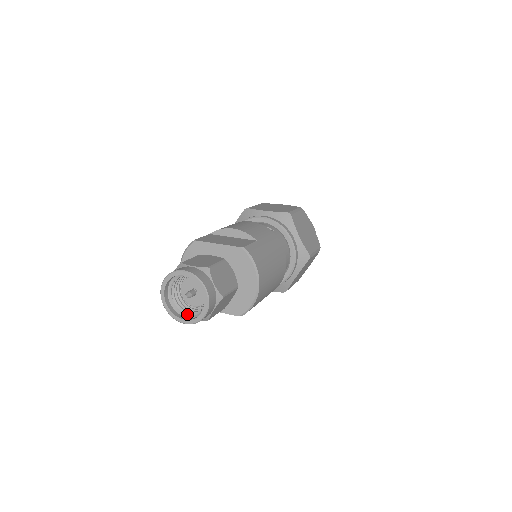
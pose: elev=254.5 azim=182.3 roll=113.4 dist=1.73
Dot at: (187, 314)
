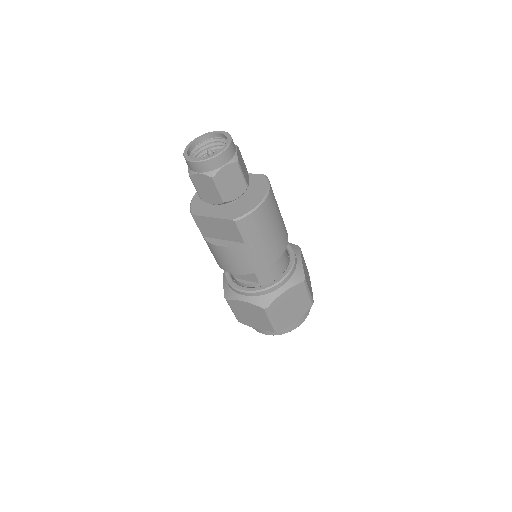
Dot at: occluded
